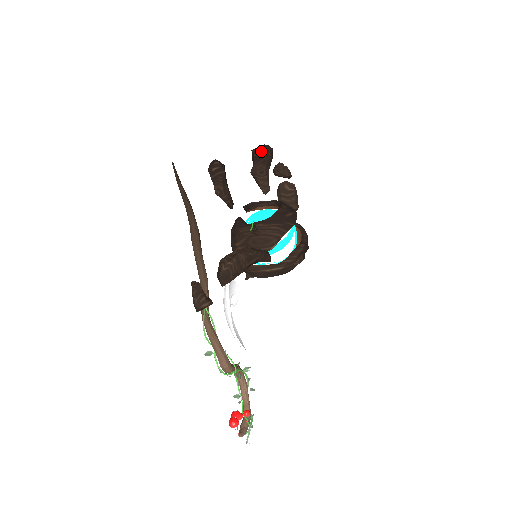
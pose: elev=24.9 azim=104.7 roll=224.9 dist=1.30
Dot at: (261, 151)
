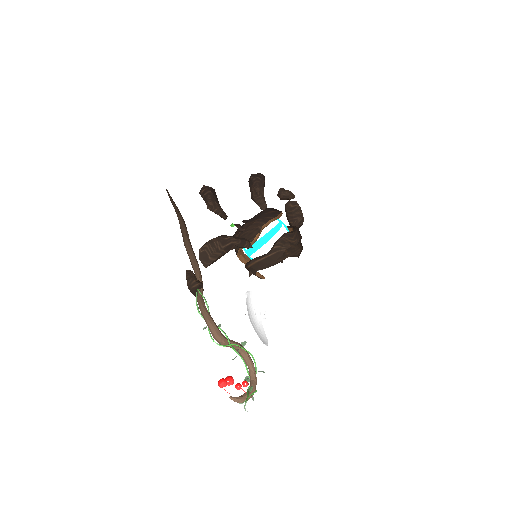
Dot at: (251, 177)
